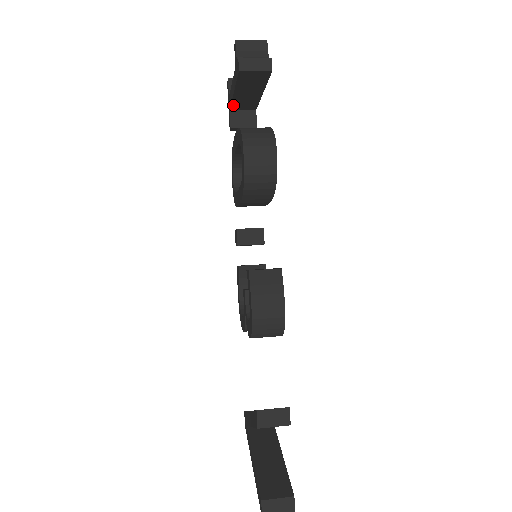
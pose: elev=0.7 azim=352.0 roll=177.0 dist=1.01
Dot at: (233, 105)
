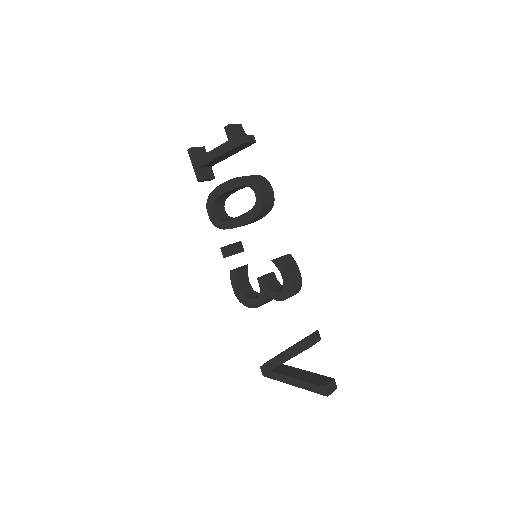
Dot at: (206, 164)
